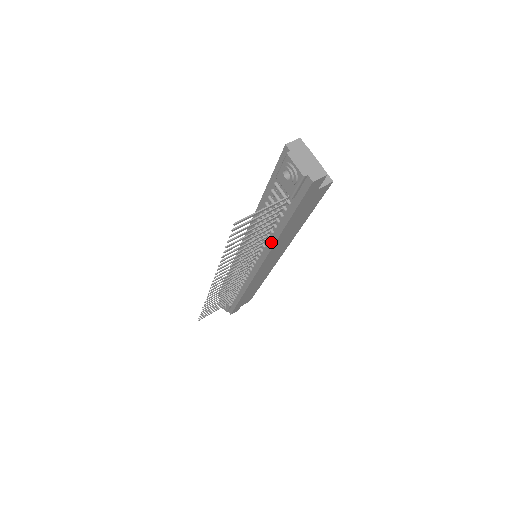
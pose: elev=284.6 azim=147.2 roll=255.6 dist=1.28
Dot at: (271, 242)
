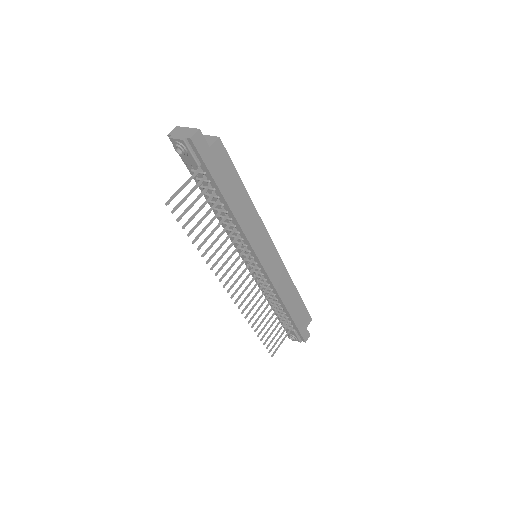
Dot at: (236, 223)
